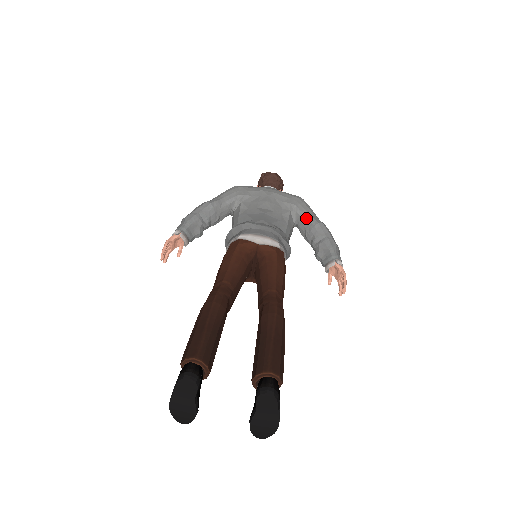
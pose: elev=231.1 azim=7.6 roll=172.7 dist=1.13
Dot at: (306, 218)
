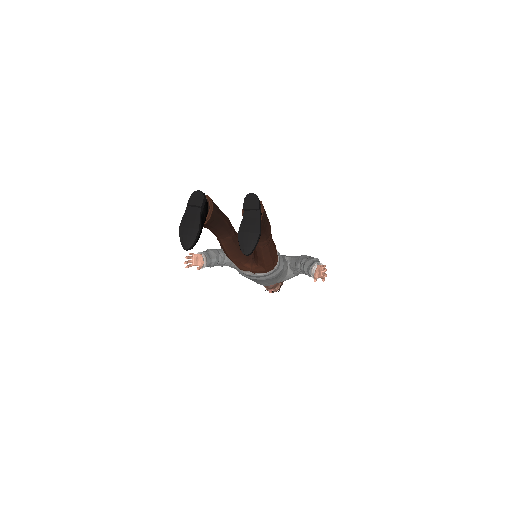
Dot at: (296, 257)
